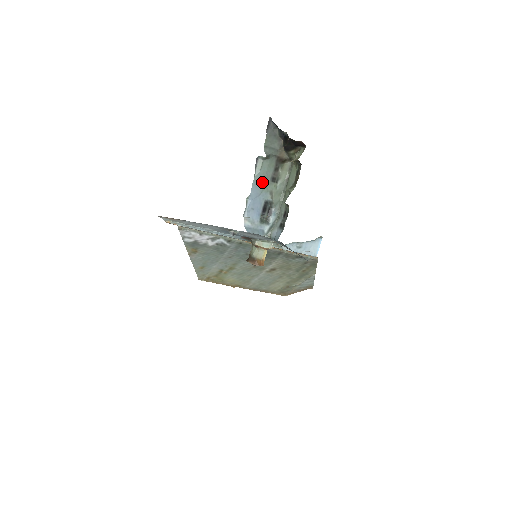
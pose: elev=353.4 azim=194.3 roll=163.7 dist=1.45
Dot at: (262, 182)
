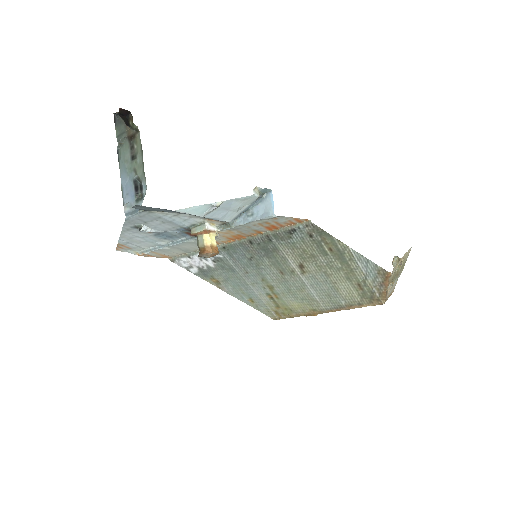
Dot at: (125, 166)
